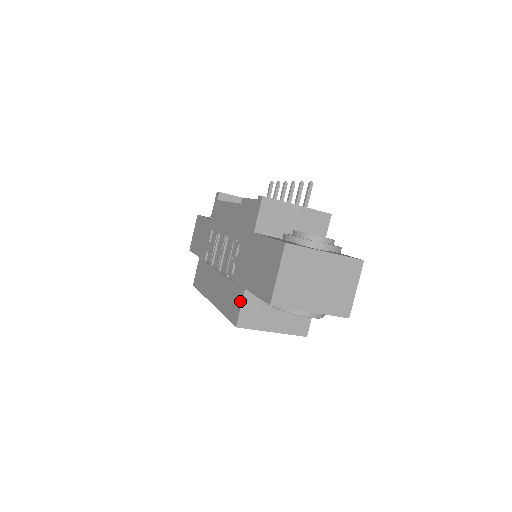
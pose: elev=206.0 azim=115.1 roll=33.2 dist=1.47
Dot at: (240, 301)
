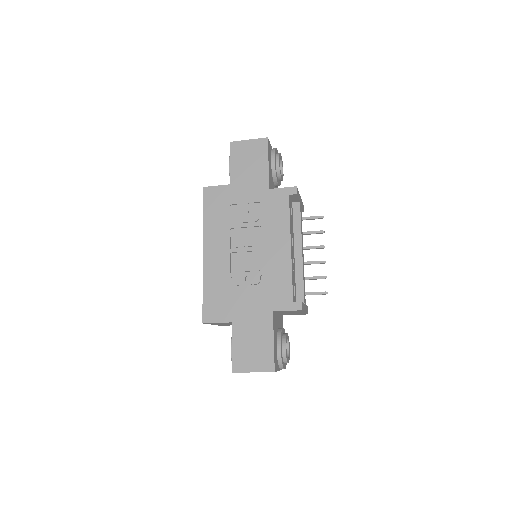
Dot at: (221, 319)
